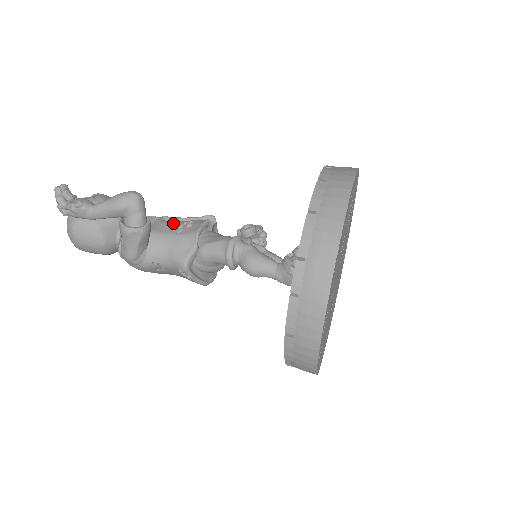
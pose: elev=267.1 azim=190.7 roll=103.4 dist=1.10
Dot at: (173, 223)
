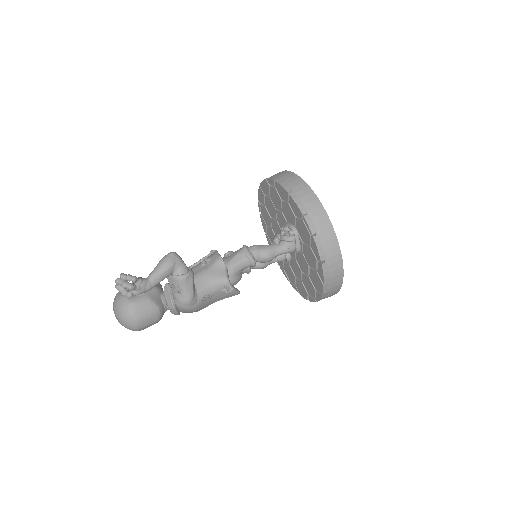
Dot at: (195, 267)
